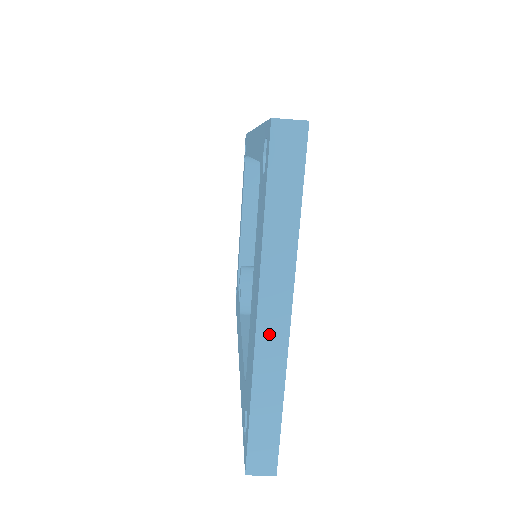
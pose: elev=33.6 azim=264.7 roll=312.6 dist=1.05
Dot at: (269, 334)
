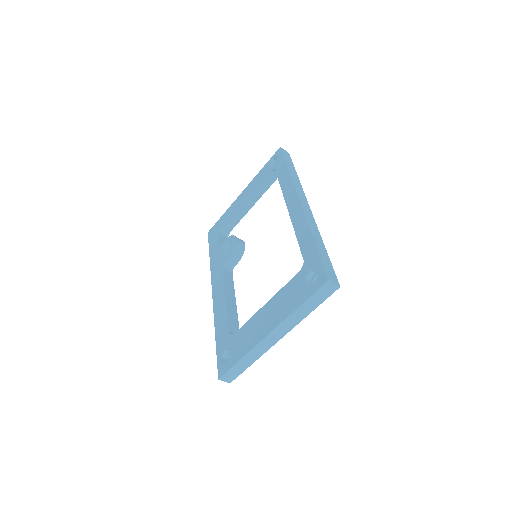
Dot at: (267, 341)
